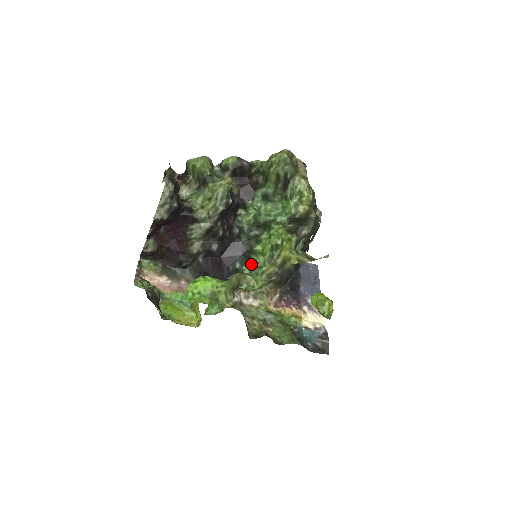
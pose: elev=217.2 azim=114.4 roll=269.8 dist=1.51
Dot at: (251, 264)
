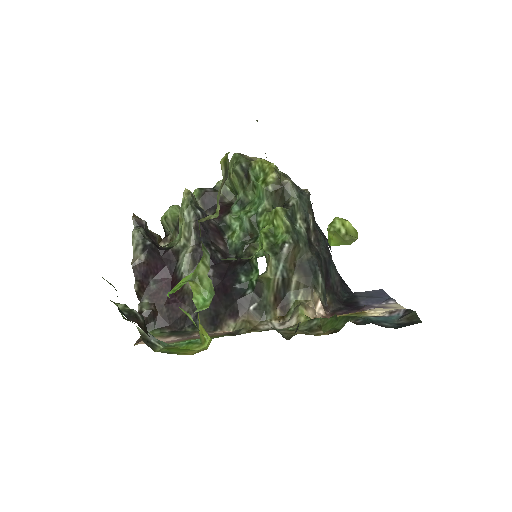
Dot at: (256, 268)
